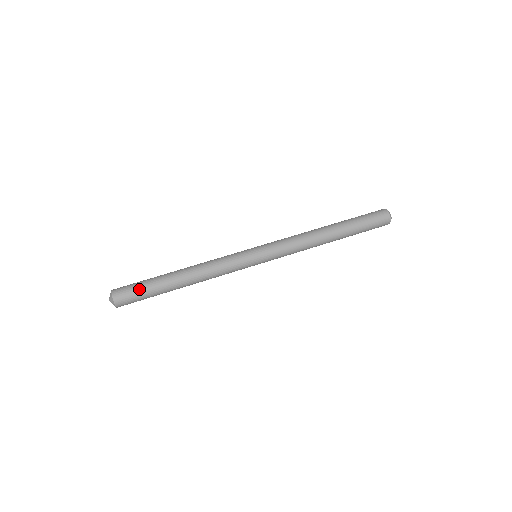
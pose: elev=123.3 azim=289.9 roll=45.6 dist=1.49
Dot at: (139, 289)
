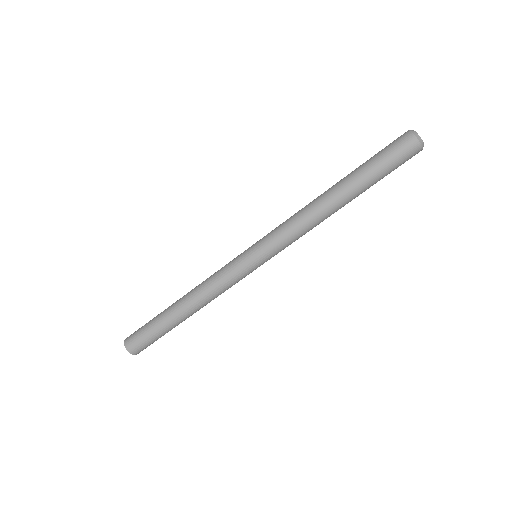
Dot at: occluded
